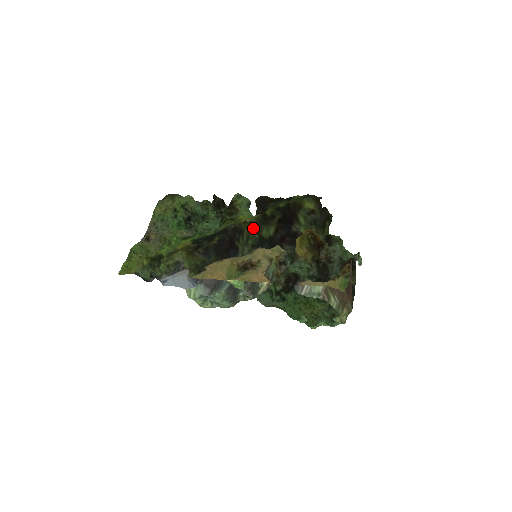
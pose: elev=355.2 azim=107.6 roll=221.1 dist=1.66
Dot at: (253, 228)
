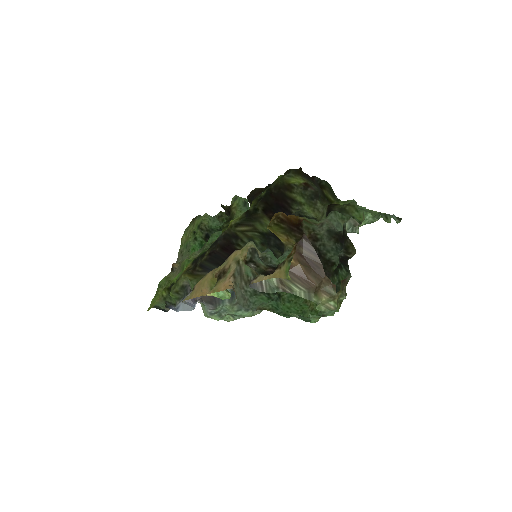
Dot at: (242, 229)
